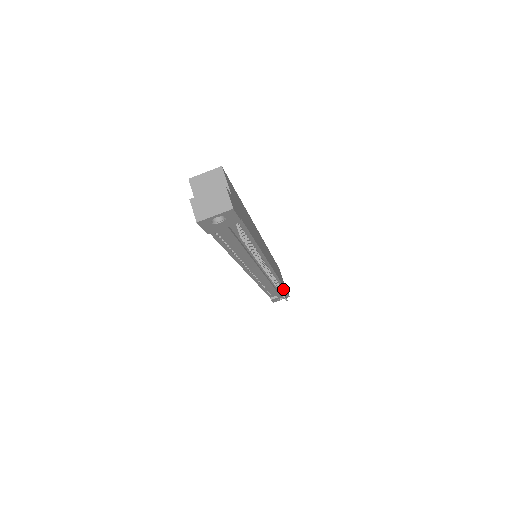
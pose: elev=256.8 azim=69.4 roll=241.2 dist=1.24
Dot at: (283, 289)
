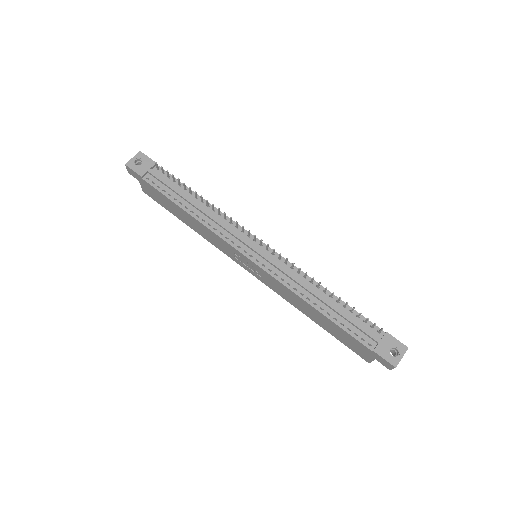
Dot at: (365, 321)
